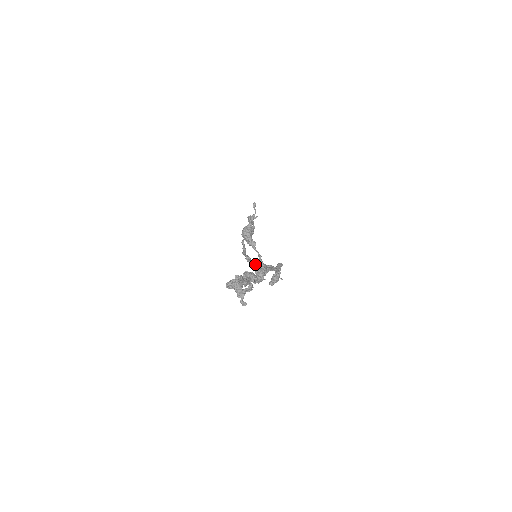
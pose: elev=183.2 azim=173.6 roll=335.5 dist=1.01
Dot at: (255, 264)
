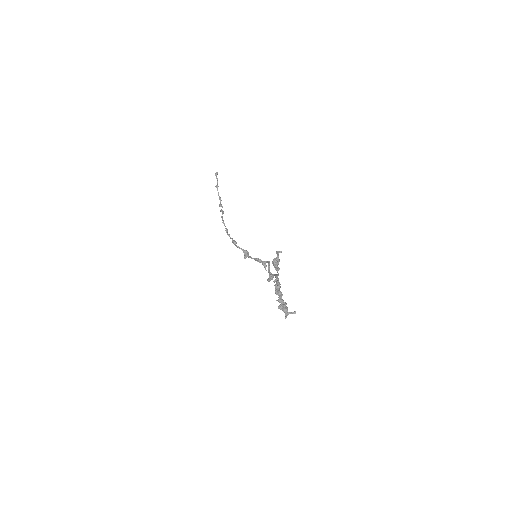
Dot at: (243, 251)
